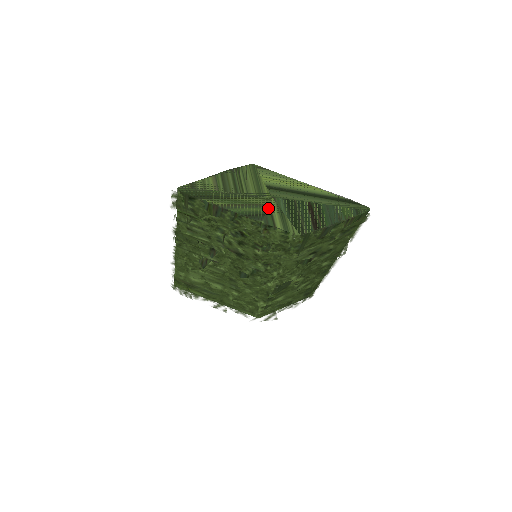
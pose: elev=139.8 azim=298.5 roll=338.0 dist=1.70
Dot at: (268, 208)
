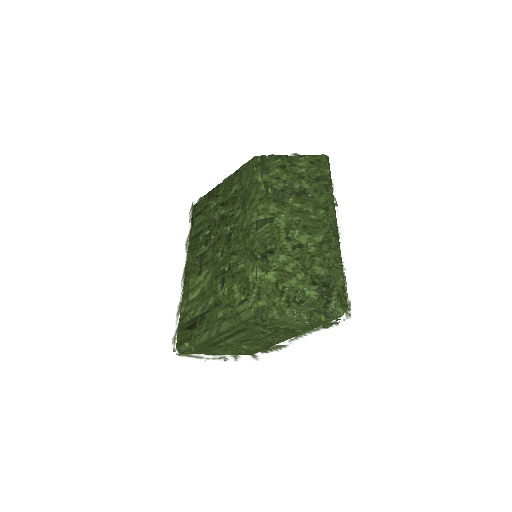
Dot at: occluded
